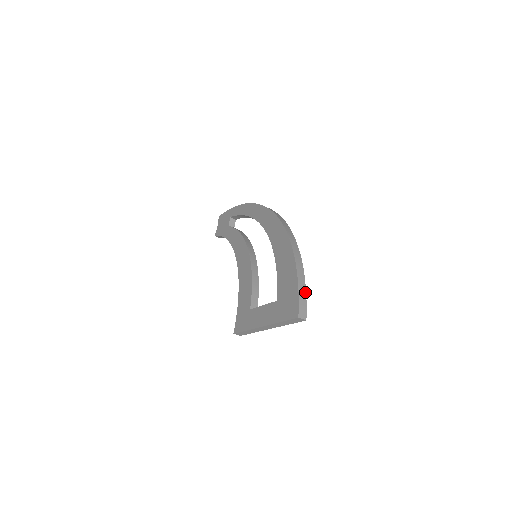
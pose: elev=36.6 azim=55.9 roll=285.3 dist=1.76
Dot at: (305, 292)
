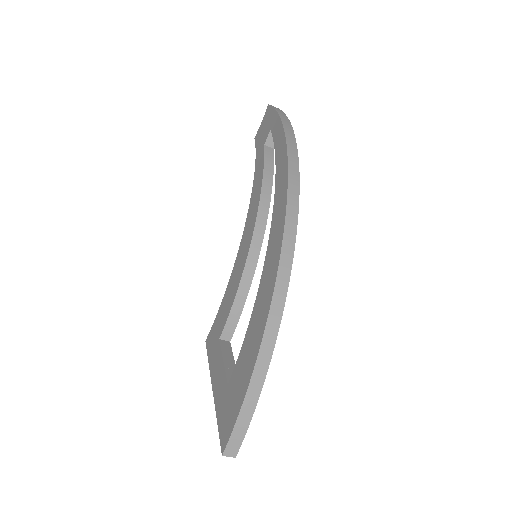
Dot at: (250, 419)
